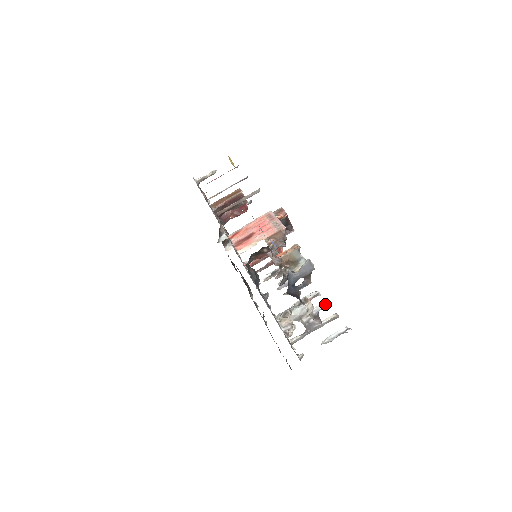
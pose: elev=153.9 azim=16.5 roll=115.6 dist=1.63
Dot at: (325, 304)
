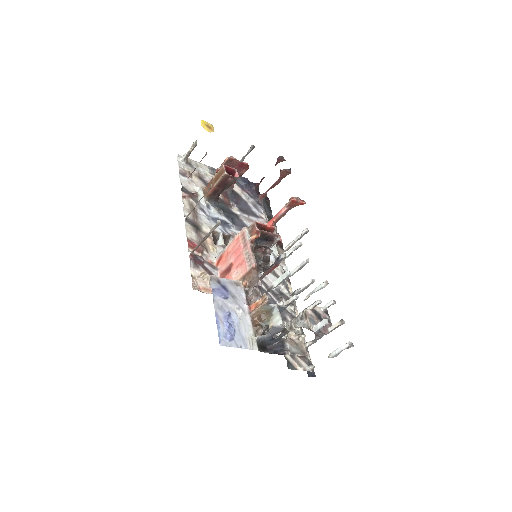
Dot at: (322, 323)
